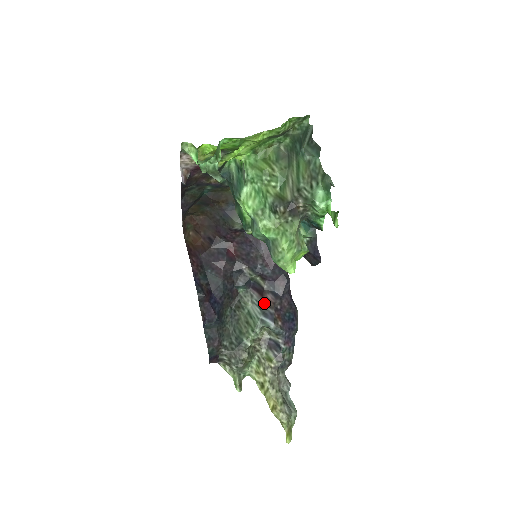
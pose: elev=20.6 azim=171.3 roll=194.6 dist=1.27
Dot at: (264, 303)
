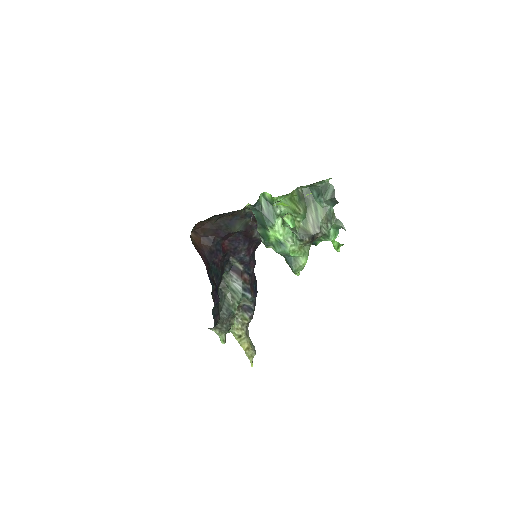
Dot at: (243, 281)
